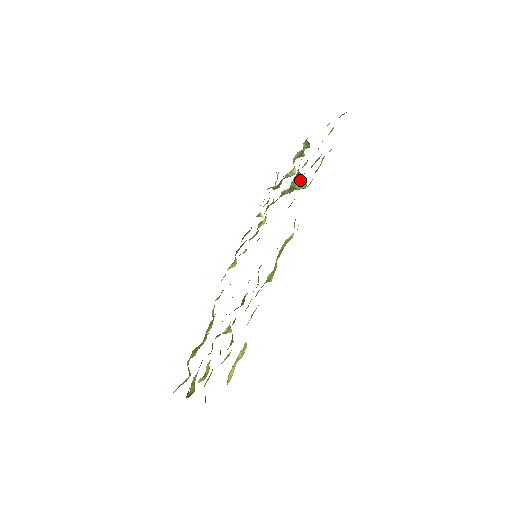
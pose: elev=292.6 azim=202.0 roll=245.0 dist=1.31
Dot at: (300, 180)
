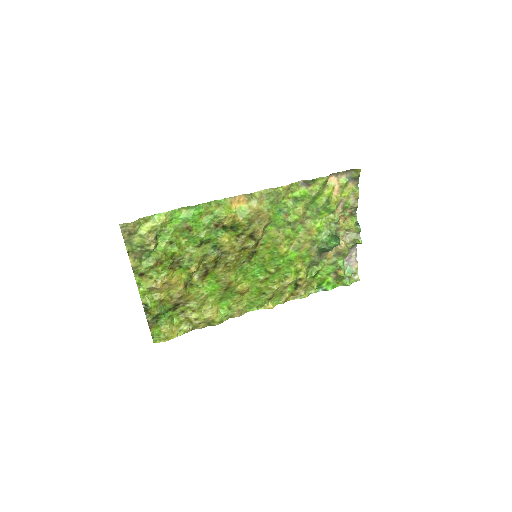
Dot at: (332, 237)
